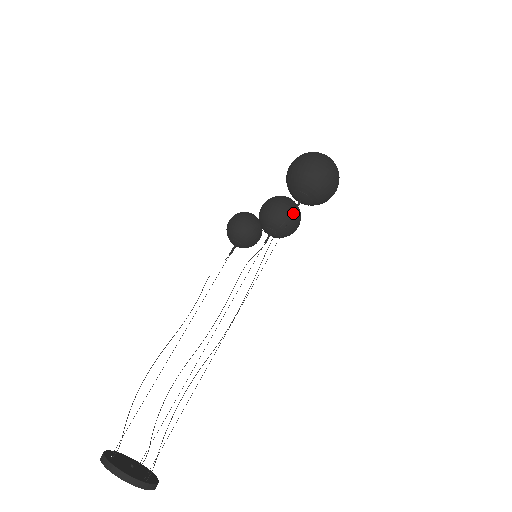
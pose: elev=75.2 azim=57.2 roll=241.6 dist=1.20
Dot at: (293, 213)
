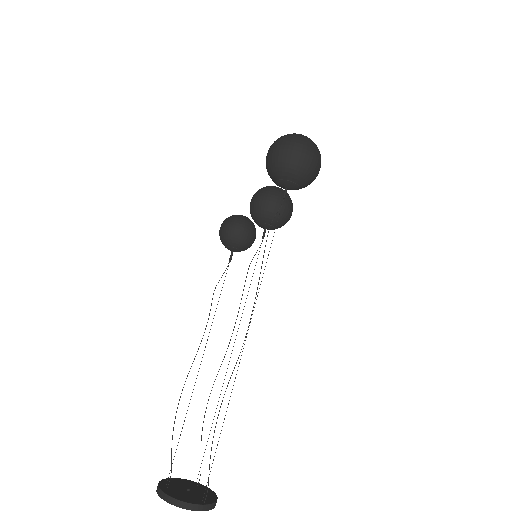
Dot at: occluded
